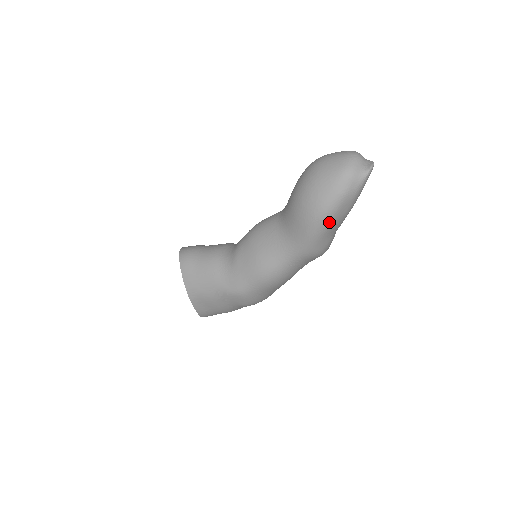
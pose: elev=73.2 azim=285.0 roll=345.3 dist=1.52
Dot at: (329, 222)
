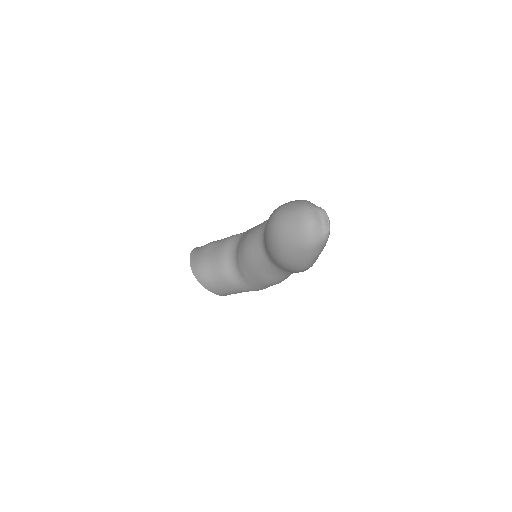
Dot at: (312, 265)
